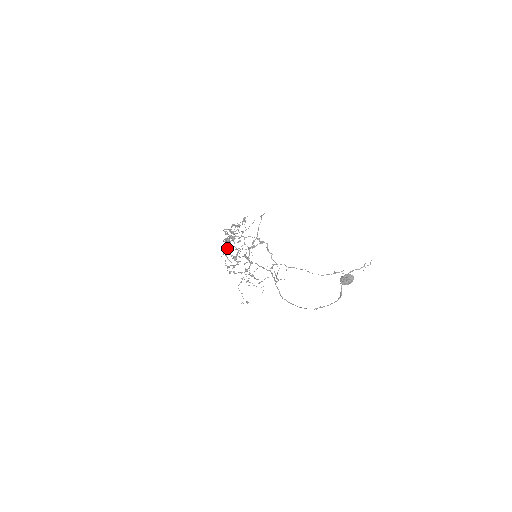
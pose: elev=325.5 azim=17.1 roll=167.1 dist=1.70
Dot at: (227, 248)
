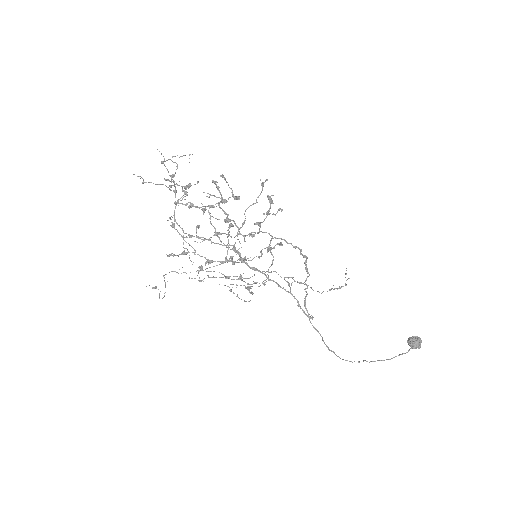
Dot at: (216, 235)
